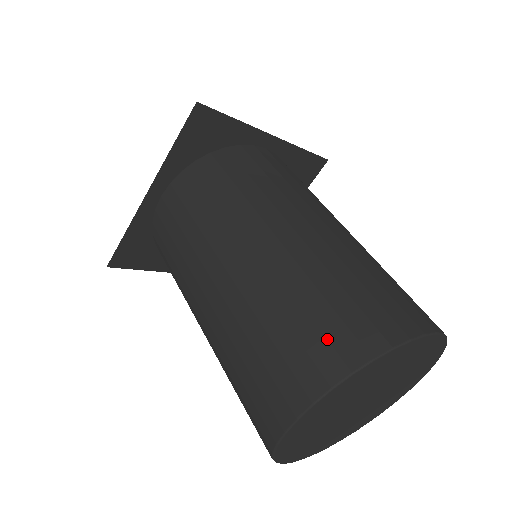
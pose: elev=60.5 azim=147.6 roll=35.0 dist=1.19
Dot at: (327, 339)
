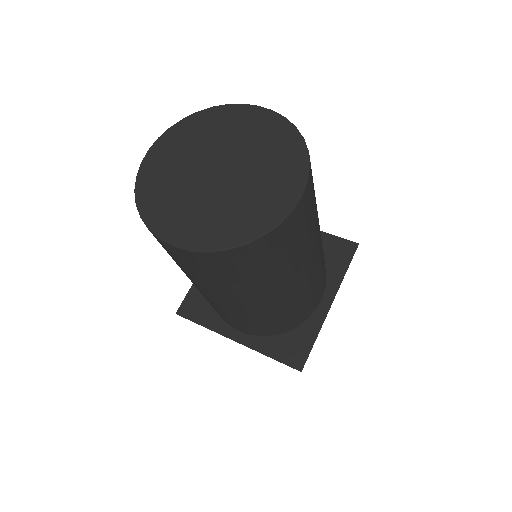
Dot at: occluded
